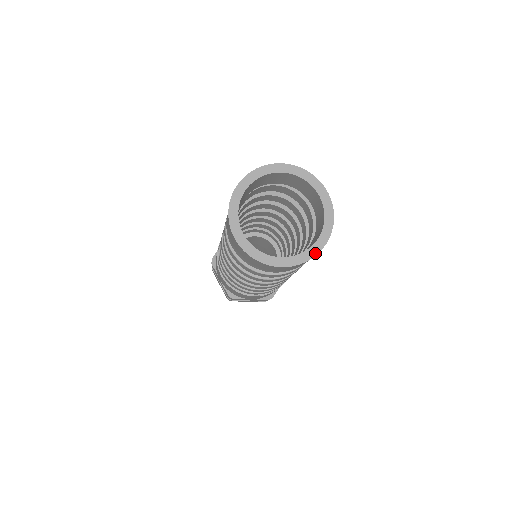
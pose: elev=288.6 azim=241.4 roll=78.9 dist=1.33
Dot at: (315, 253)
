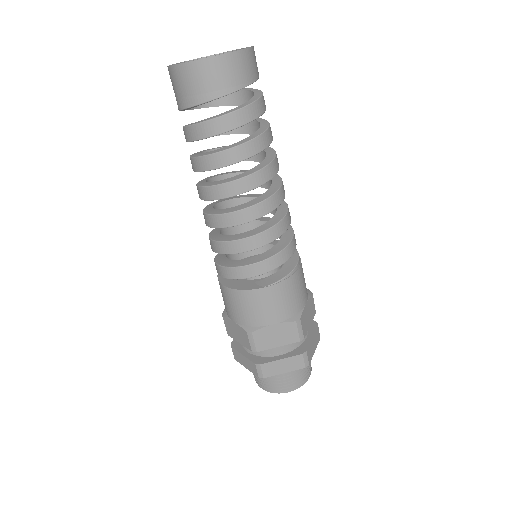
Dot at: (241, 49)
